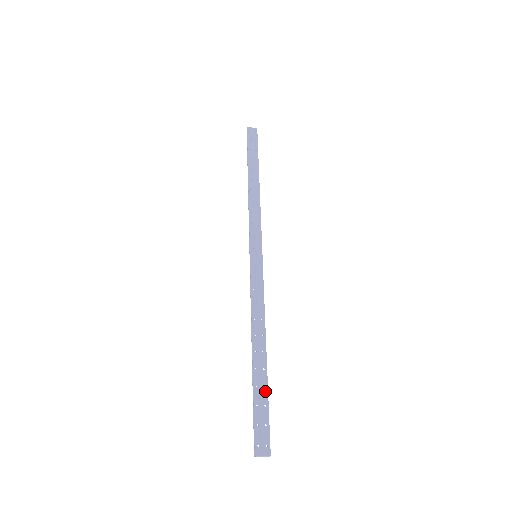
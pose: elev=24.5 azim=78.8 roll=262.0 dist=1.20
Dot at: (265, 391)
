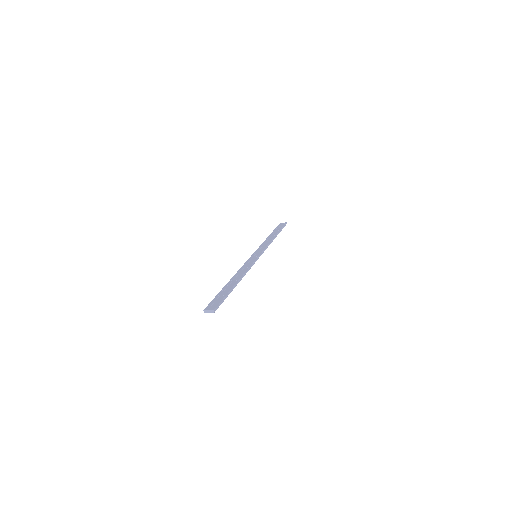
Dot at: (227, 291)
